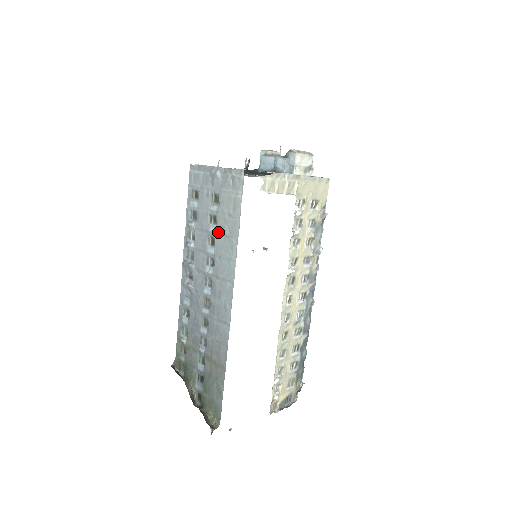
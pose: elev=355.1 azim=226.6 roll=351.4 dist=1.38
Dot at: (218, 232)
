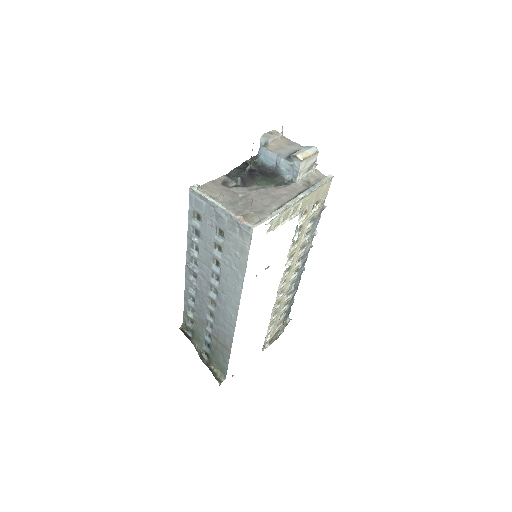
Dot at: (223, 261)
